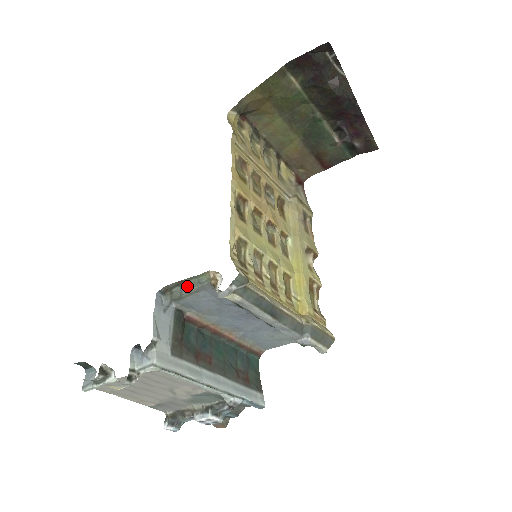
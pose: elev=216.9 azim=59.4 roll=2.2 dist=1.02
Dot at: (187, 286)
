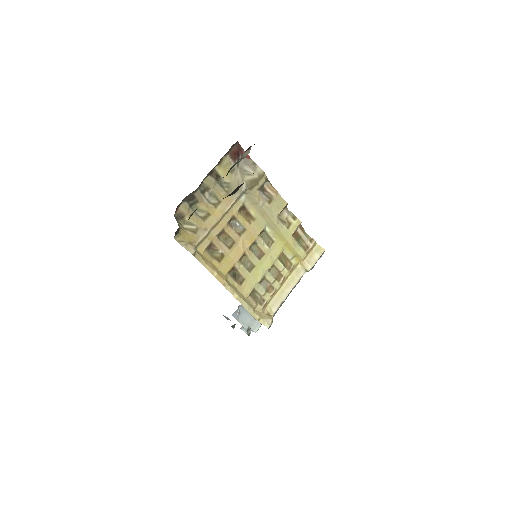
Dot at: occluded
